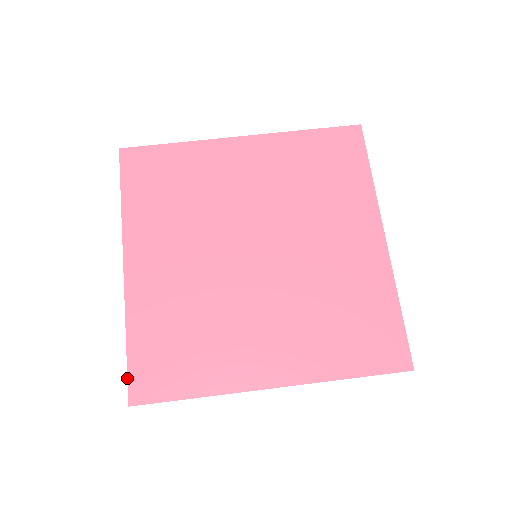
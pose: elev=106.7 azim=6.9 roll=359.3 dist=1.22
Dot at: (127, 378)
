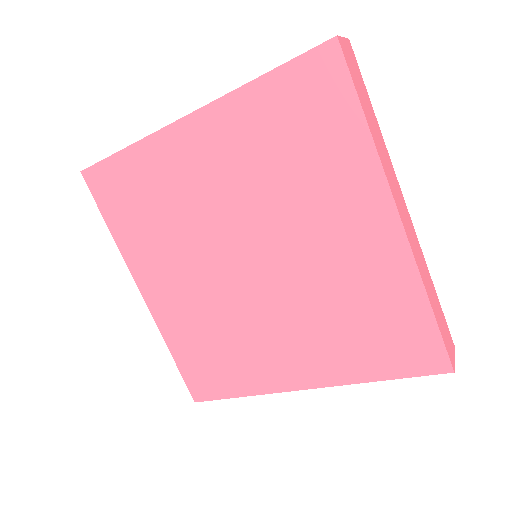
Dot at: (185, 383)
